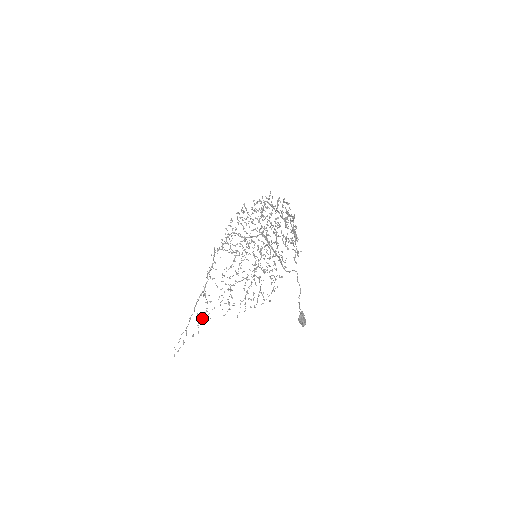
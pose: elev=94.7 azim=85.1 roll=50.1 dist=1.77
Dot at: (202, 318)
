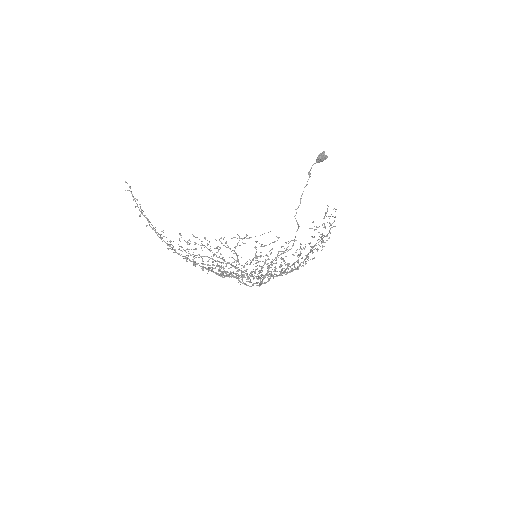
Dot at: (155, 230)
